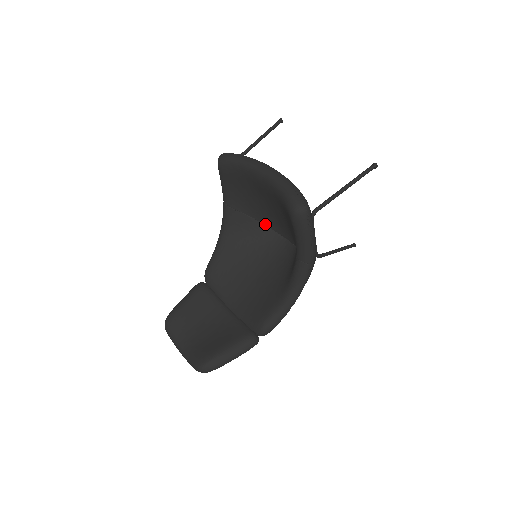
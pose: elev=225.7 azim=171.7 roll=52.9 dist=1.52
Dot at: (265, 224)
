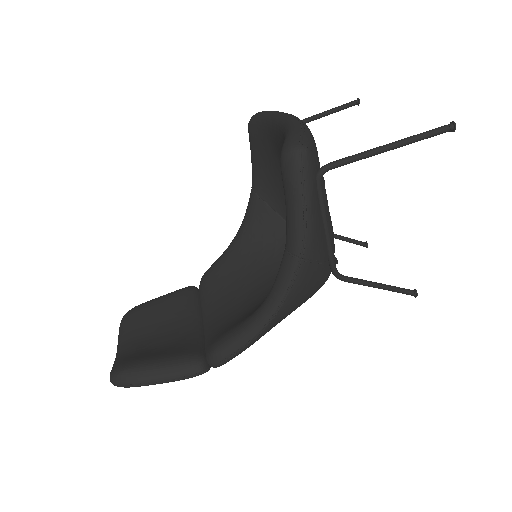
Dot at: occluded
